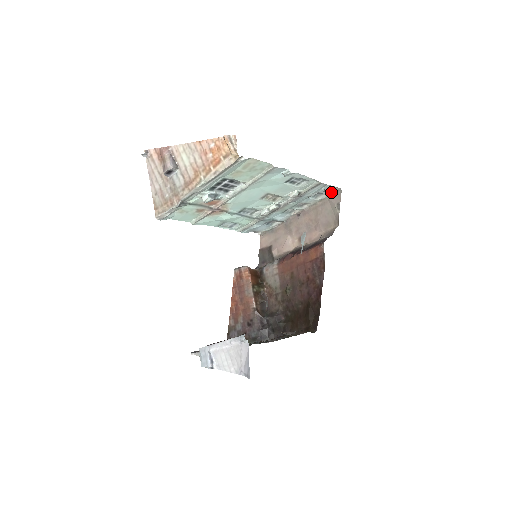
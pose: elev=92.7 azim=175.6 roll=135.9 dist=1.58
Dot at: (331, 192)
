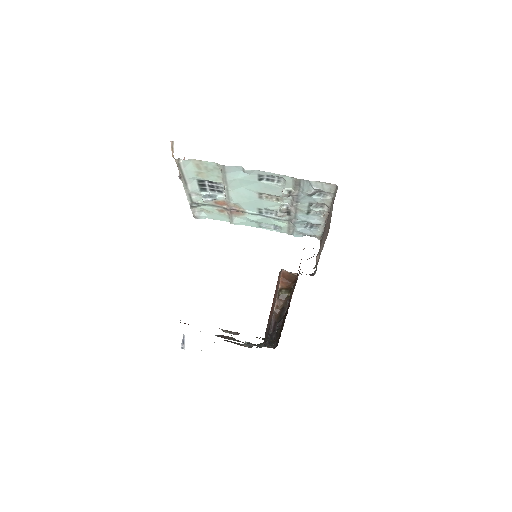
Dot at: (332, 189)
